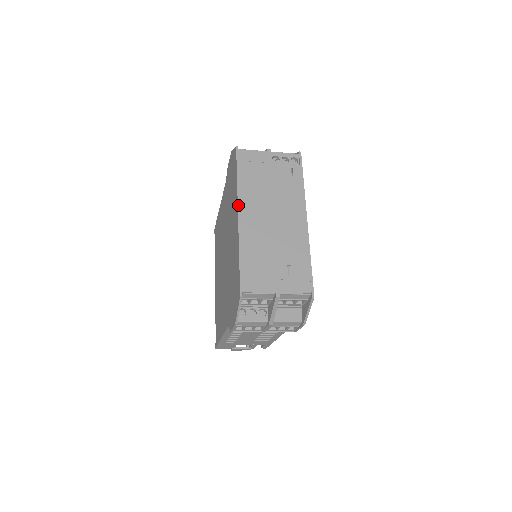
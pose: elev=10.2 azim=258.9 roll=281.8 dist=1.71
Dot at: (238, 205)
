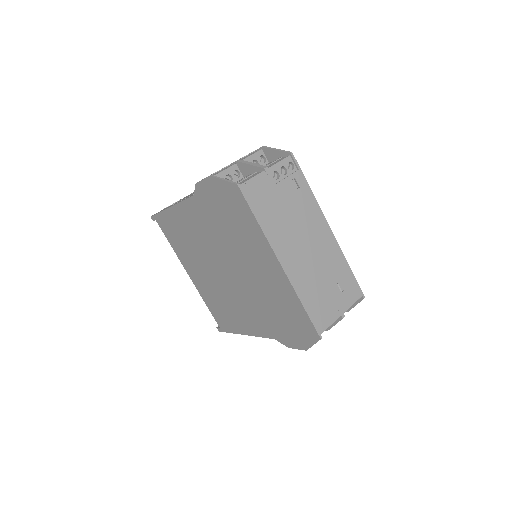
Dot at: (275, 253)
